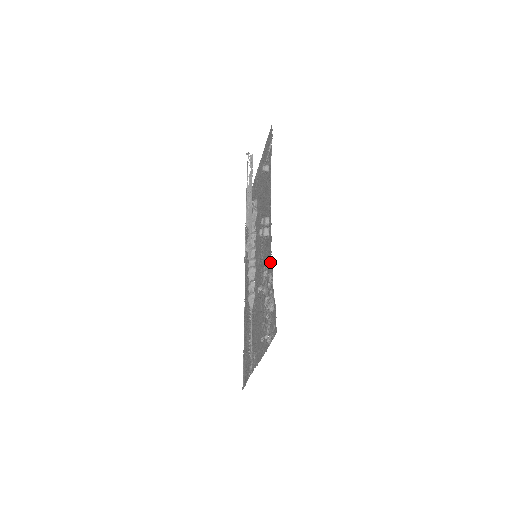
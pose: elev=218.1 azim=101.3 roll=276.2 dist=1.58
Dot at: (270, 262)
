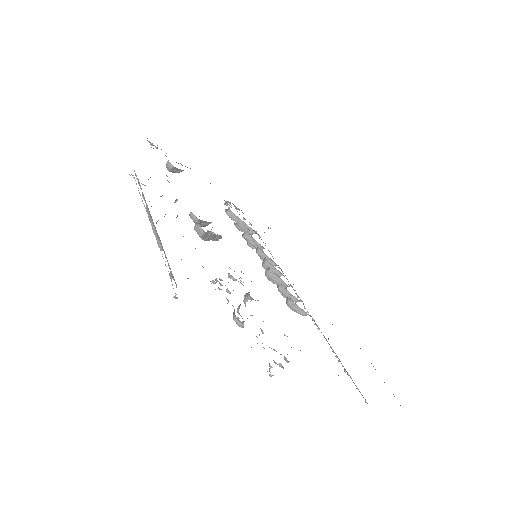
Dot at: occluded
